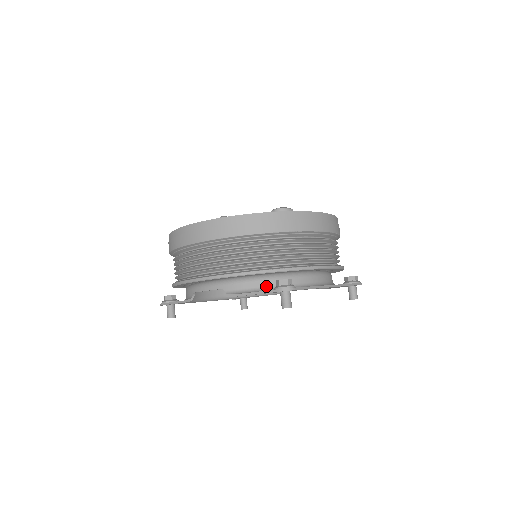
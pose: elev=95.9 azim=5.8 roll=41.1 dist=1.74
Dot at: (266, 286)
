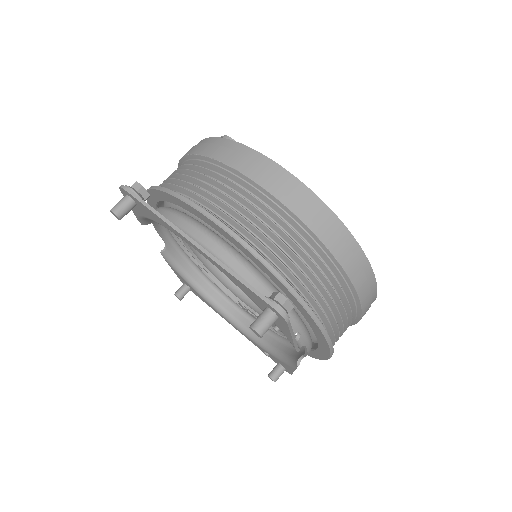
Dot at: occluded
